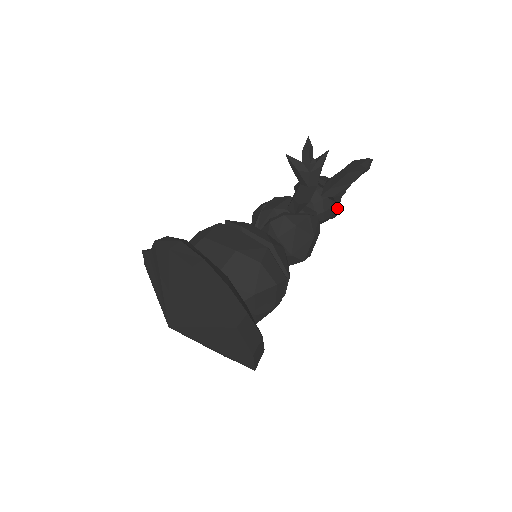
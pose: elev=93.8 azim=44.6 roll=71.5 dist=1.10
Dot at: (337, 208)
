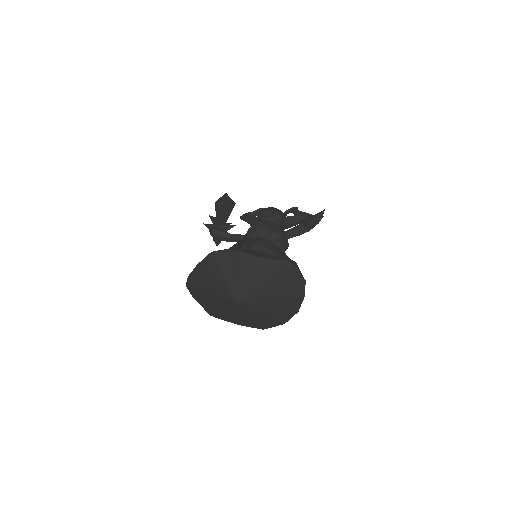
Dot at: occluded
